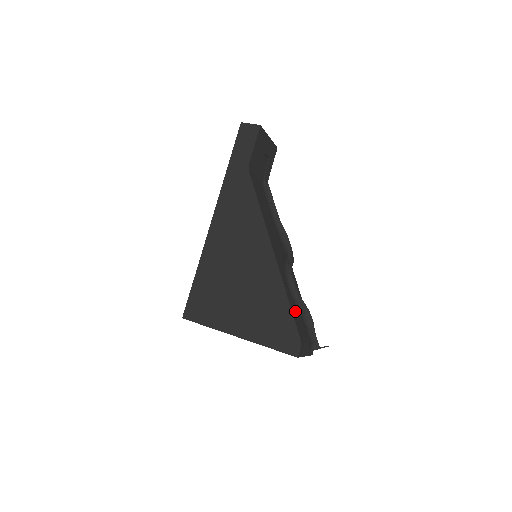
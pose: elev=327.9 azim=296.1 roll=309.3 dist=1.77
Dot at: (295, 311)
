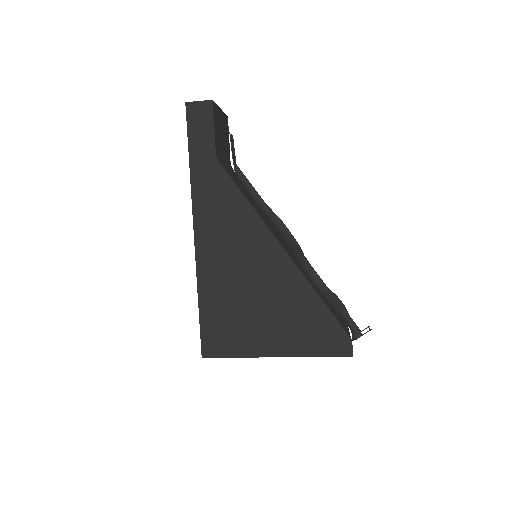
Dot at: occluded
